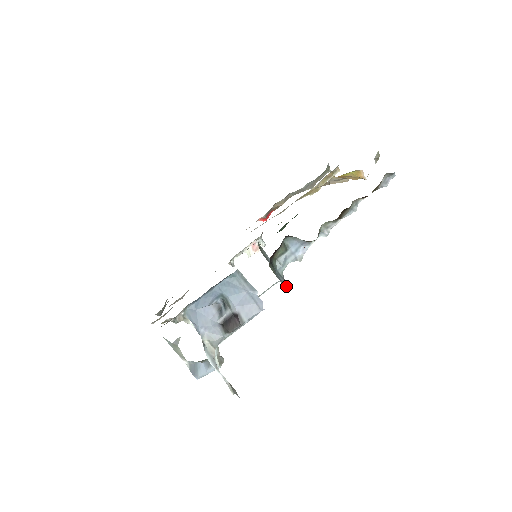
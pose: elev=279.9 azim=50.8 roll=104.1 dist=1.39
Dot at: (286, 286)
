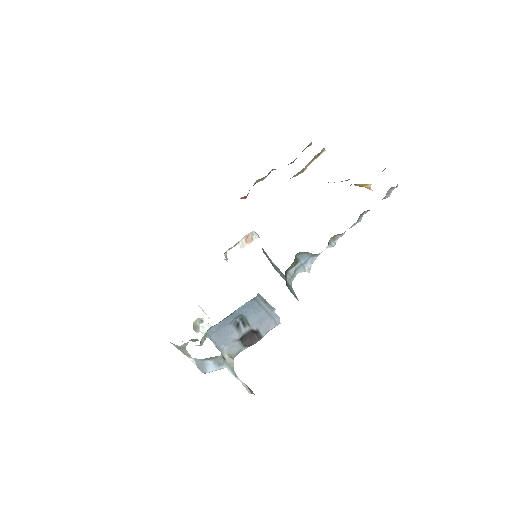
Dot at: (296, 297)
